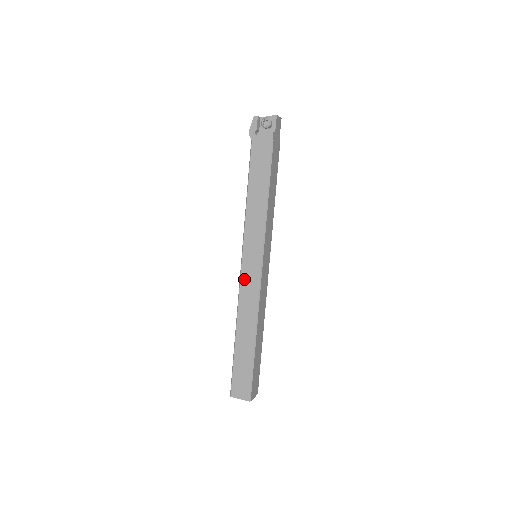
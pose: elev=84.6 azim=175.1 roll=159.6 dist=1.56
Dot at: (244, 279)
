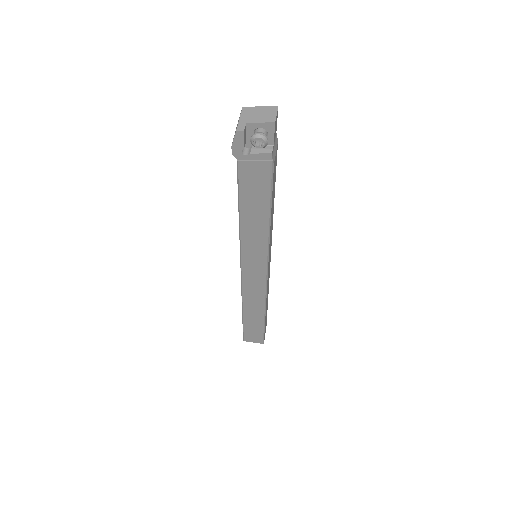
Dot at: (246, 282)
